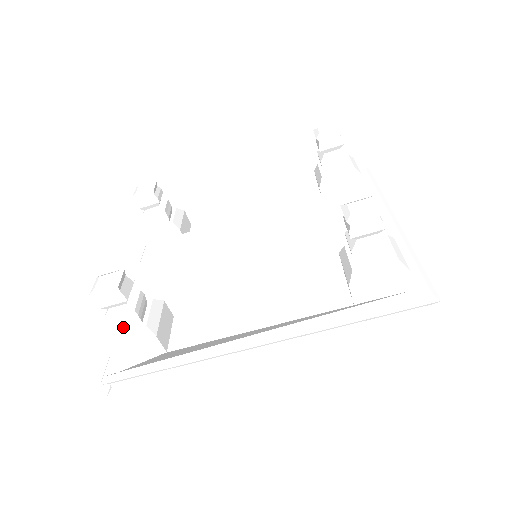
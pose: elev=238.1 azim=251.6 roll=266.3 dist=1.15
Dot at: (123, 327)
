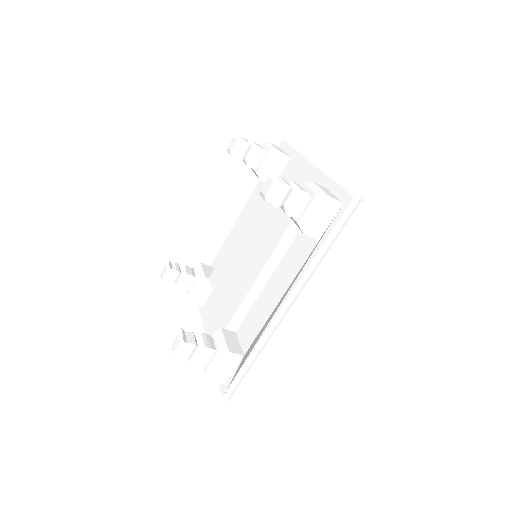
Dot at: (208, 361)
